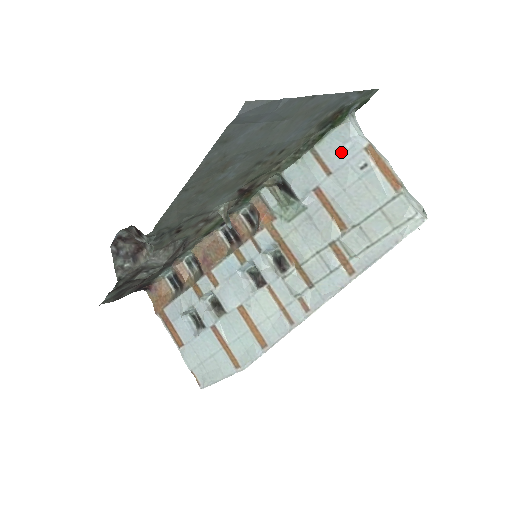
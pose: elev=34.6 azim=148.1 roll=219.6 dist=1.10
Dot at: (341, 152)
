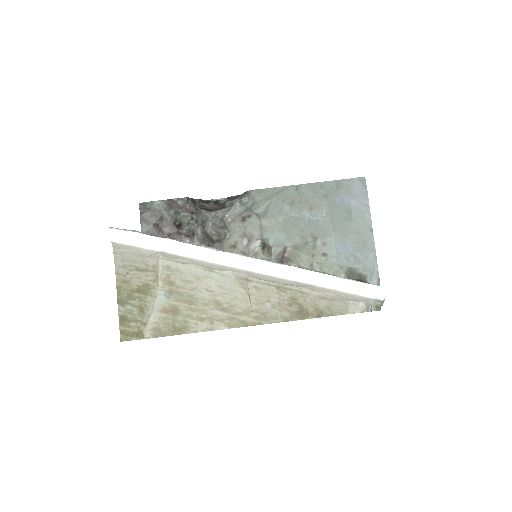
Dot at: occluded
